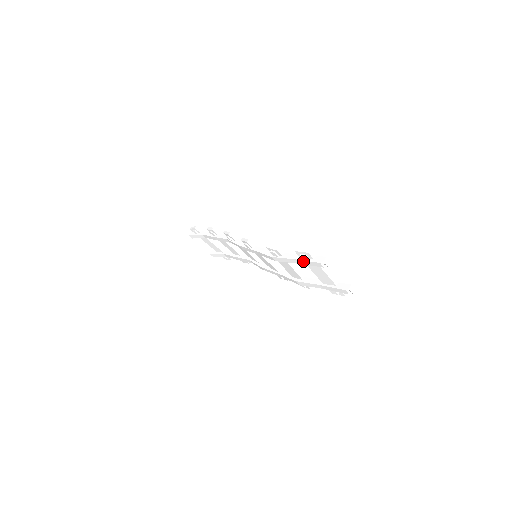
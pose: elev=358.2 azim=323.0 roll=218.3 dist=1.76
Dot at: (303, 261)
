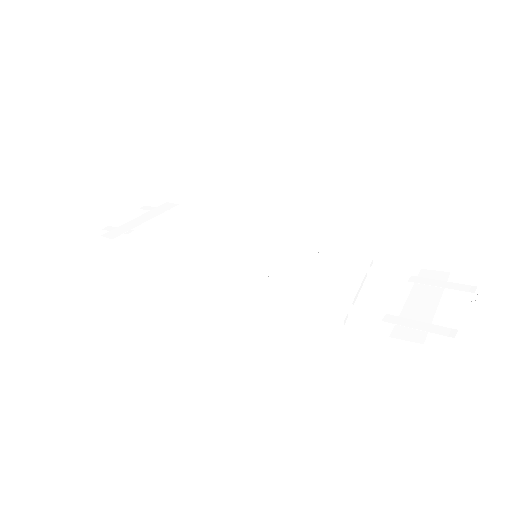
Dot at: occluded
